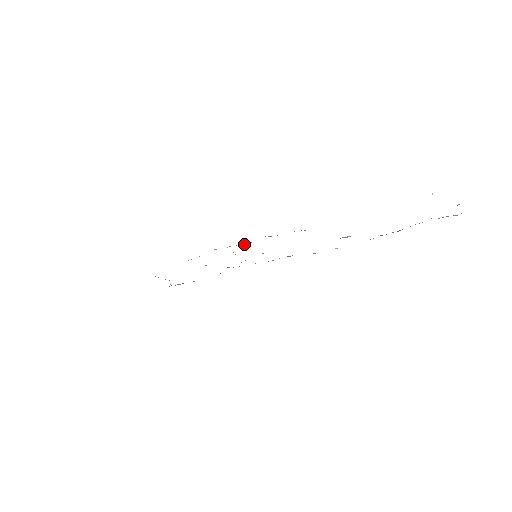
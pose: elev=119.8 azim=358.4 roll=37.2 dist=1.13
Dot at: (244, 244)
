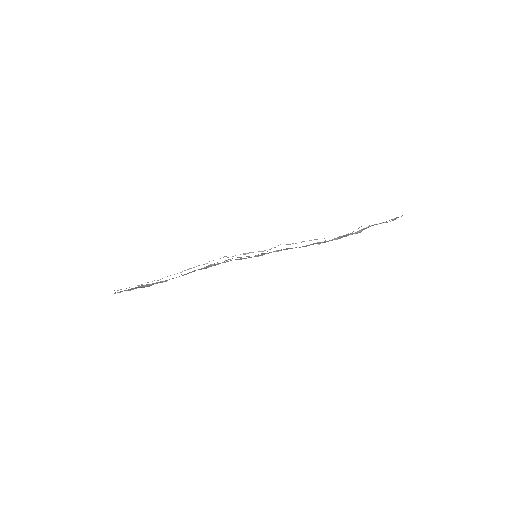
Dot at: (262, 251)
